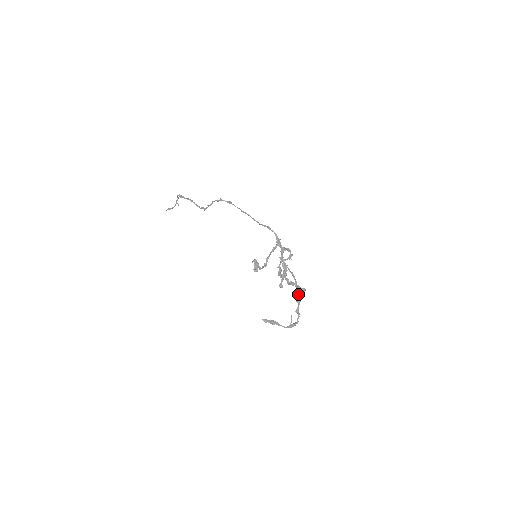
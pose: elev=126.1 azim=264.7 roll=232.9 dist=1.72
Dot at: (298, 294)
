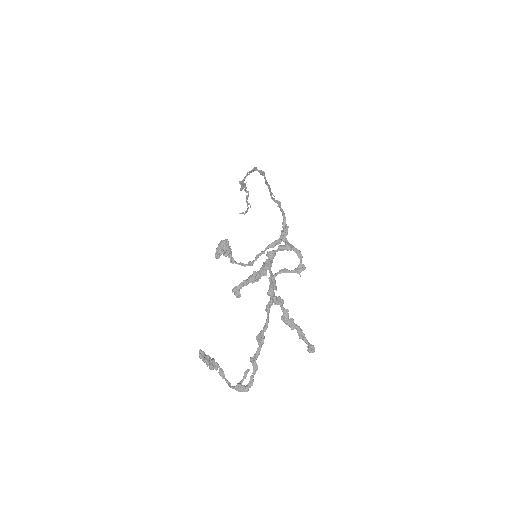
Dot at: (265, 325)
